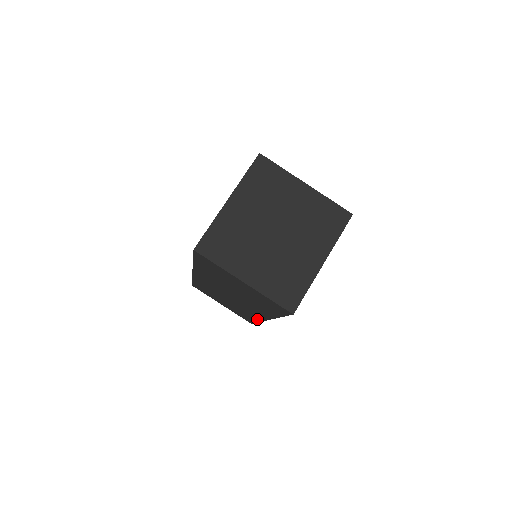
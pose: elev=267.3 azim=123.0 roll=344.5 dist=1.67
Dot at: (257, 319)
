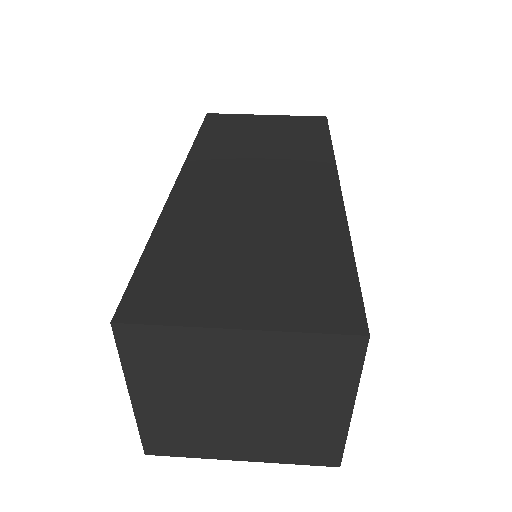
Dot at: occluded
